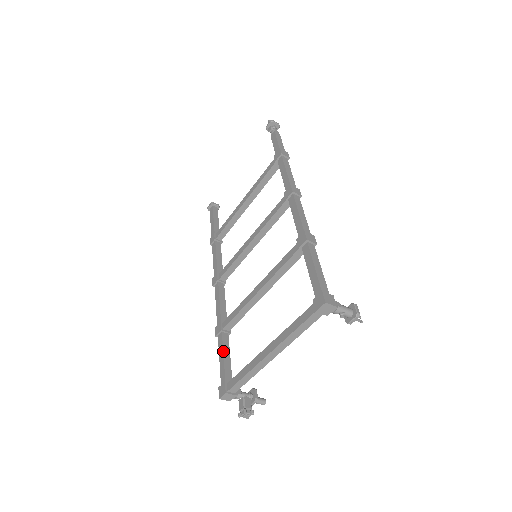
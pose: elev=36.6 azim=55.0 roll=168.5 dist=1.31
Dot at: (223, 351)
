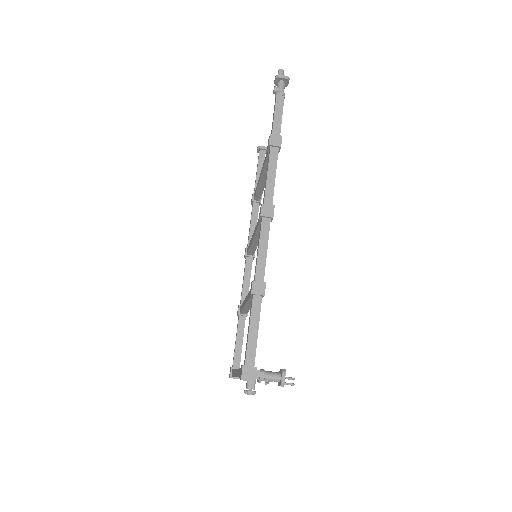
Dot at: (236, 336)
